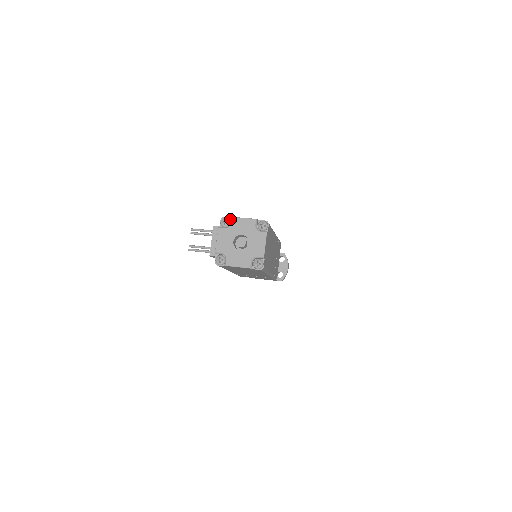
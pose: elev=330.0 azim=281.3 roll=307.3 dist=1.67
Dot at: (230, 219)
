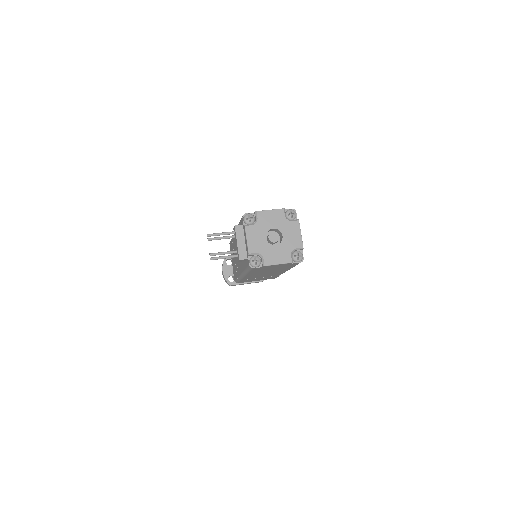
Dot at: (255, 214)
